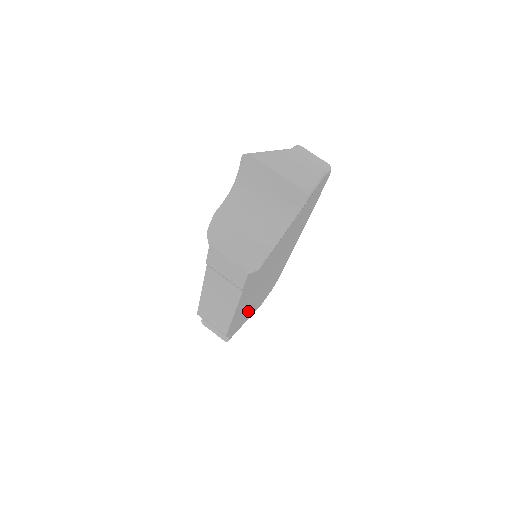
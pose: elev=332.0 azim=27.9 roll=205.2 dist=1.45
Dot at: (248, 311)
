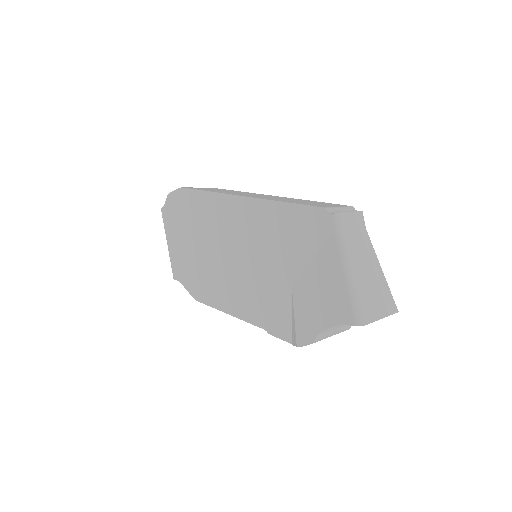
Dot at: occluded
